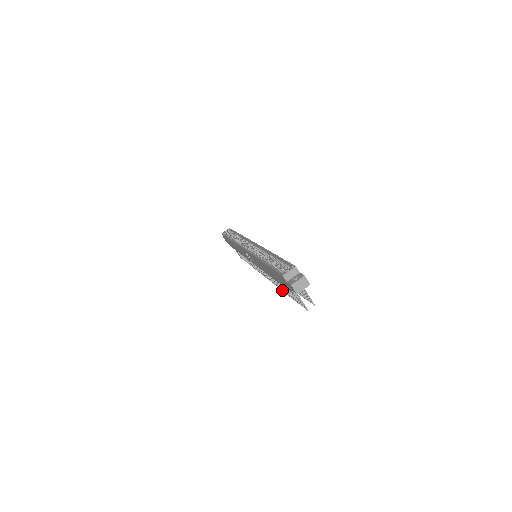
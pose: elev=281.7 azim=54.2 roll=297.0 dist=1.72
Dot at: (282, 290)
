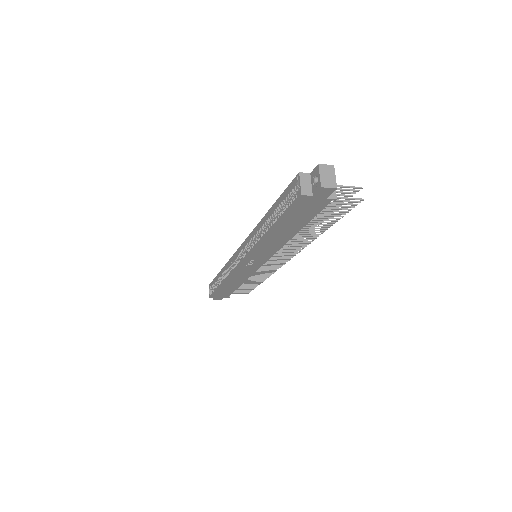
Dot at: (315, 238)
